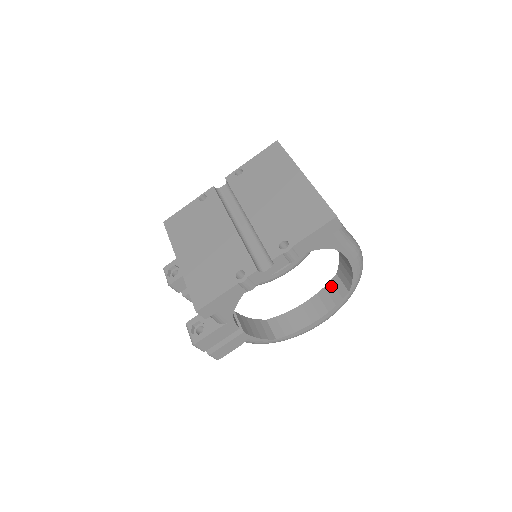
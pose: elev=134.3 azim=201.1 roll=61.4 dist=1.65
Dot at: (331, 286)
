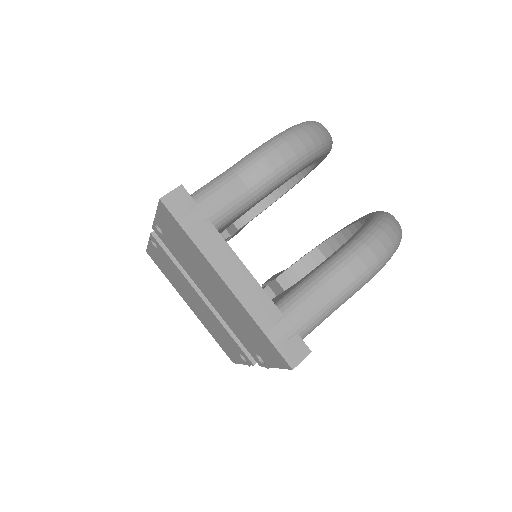
Dot at: occluded
